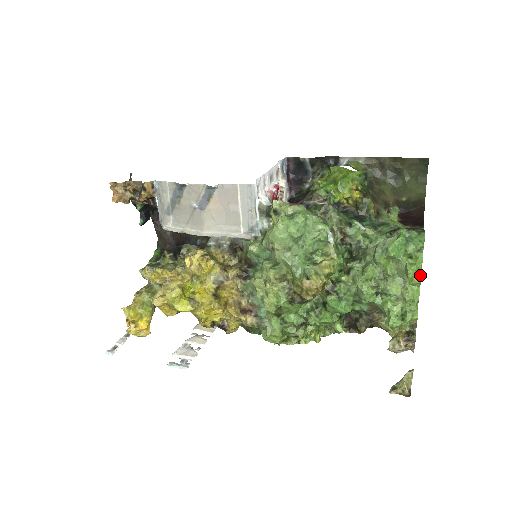
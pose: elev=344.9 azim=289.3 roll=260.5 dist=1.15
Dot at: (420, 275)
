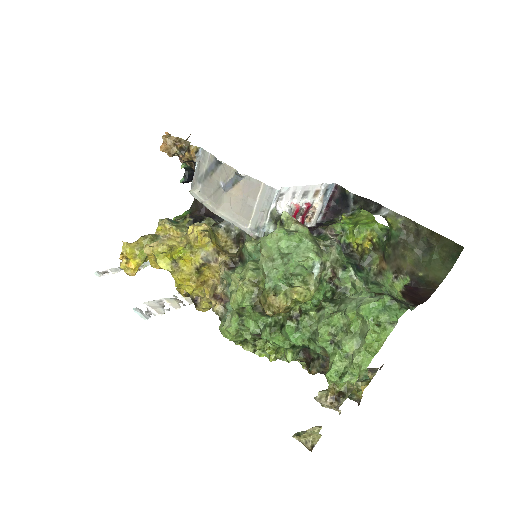
Dot at: (380, 347)
